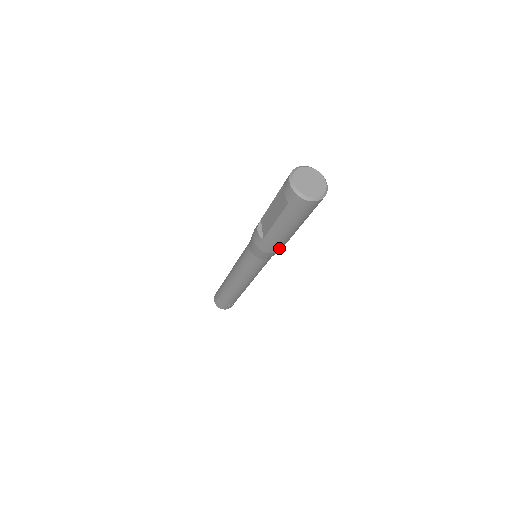
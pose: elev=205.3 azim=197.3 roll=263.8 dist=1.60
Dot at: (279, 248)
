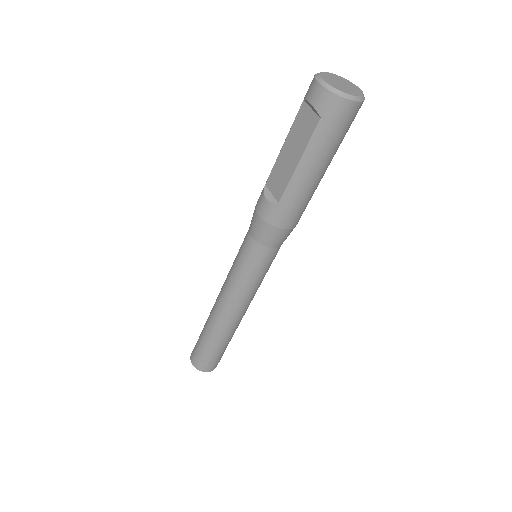
Dot at: (298, 217)
